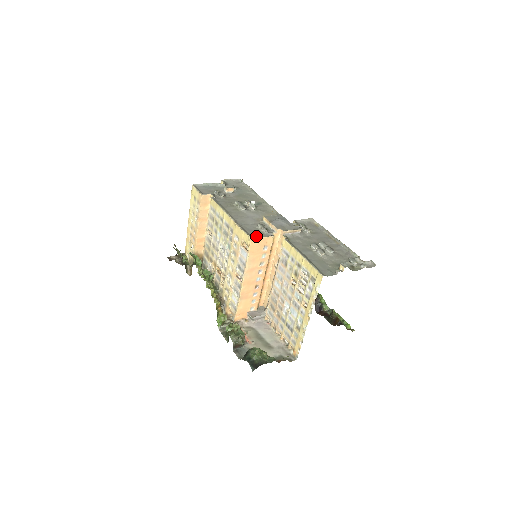
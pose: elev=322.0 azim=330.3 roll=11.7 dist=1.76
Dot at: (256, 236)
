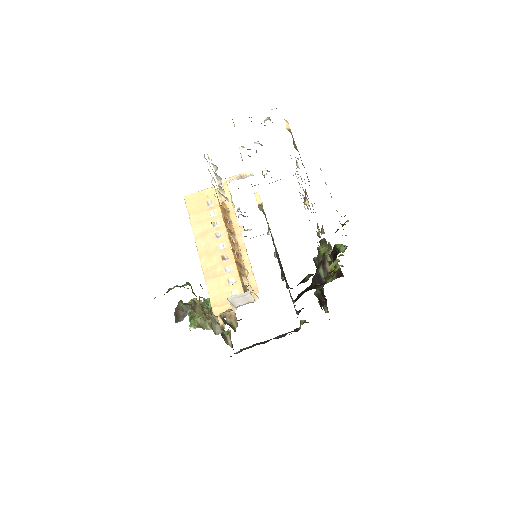
Dot at: occluded
